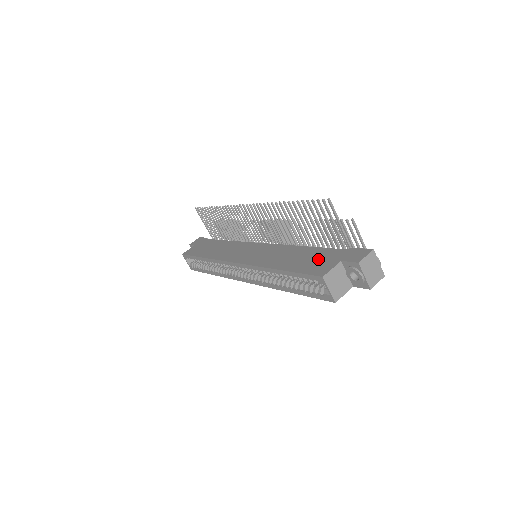
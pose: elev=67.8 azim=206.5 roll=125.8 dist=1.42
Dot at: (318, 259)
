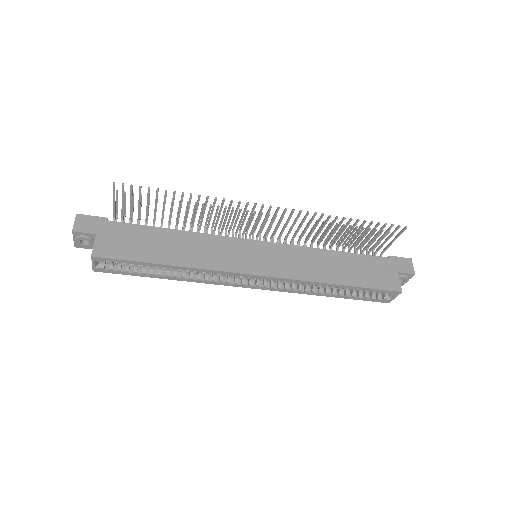
Dot at: (374, 270)
